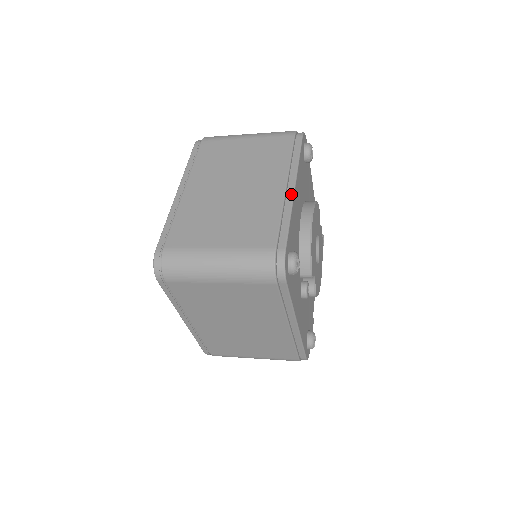
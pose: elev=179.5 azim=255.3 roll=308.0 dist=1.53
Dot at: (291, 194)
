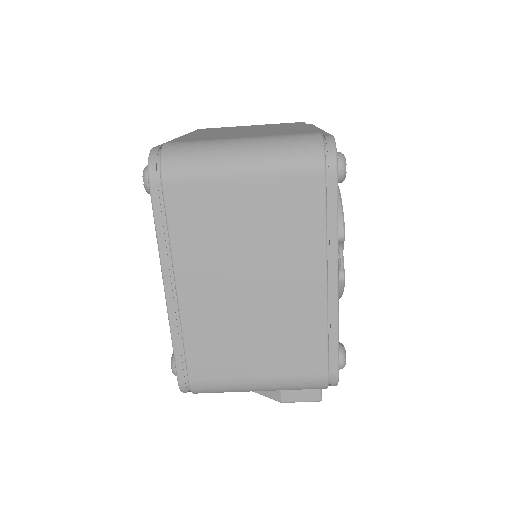
Dot at: (319, 129)
